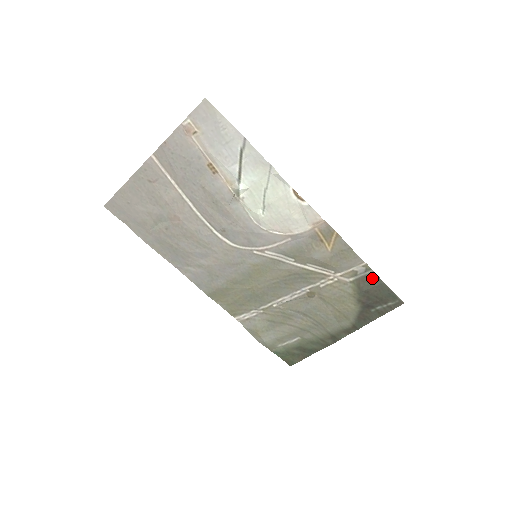
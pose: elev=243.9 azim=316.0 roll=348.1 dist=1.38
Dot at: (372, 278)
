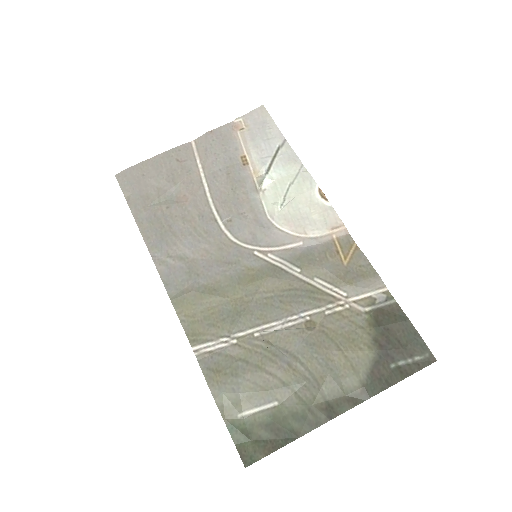
Dot at: (394, 311)
